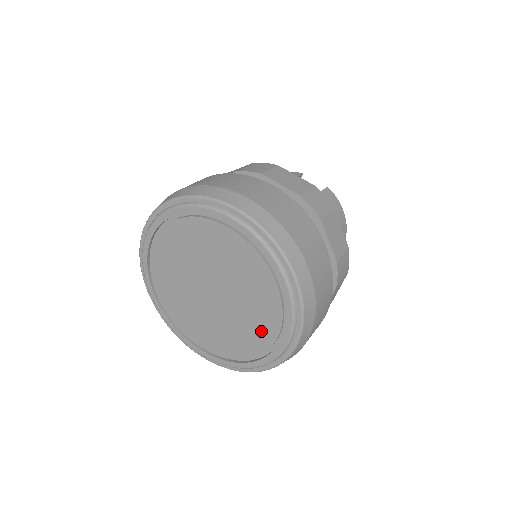
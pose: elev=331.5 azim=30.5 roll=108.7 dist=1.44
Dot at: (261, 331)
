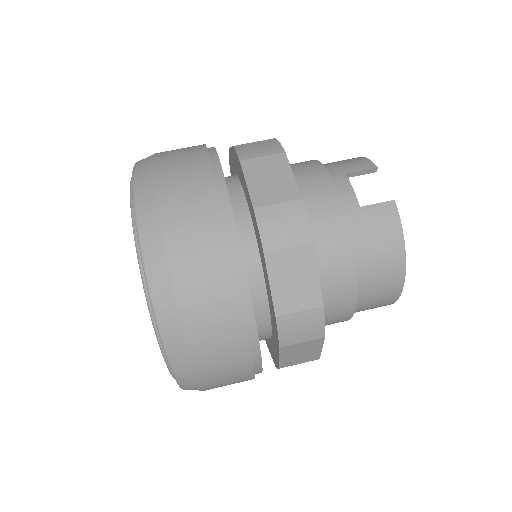
Dot at: occluded
